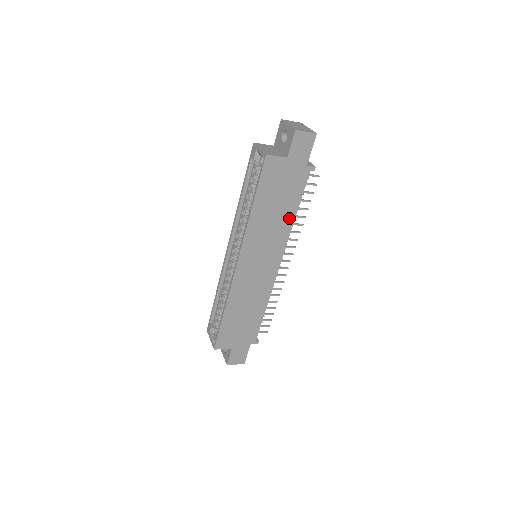
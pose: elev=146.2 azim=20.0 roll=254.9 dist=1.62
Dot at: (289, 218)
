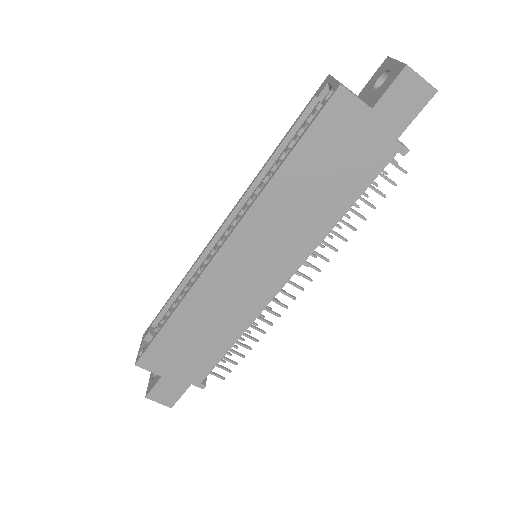
Dot at: (330, 216)
